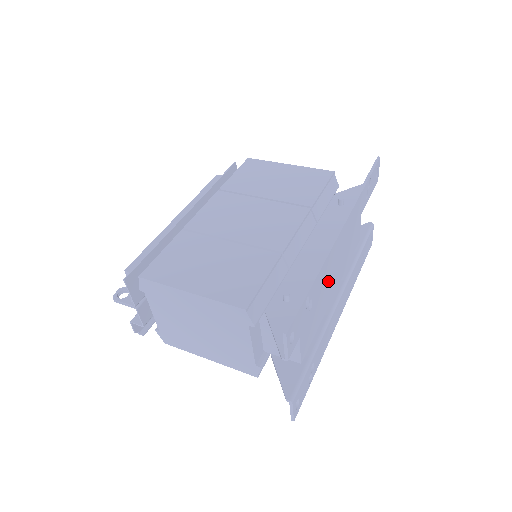
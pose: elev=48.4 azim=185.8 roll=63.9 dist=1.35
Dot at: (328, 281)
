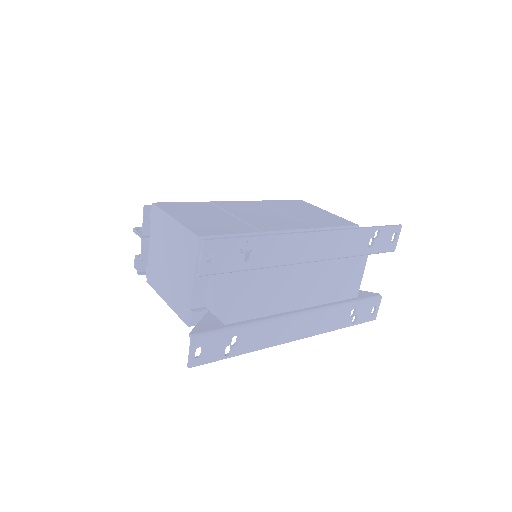
Dot at: (291, 280)
